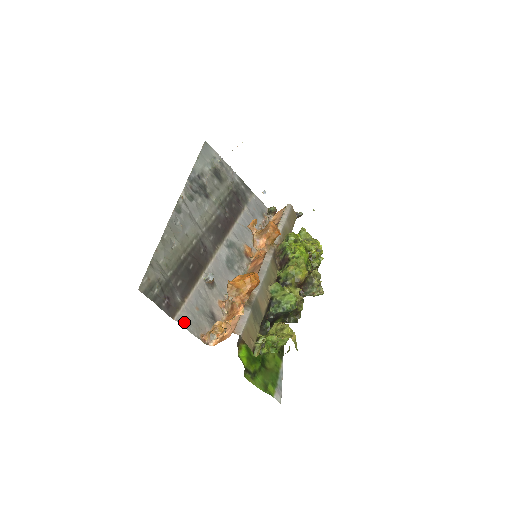
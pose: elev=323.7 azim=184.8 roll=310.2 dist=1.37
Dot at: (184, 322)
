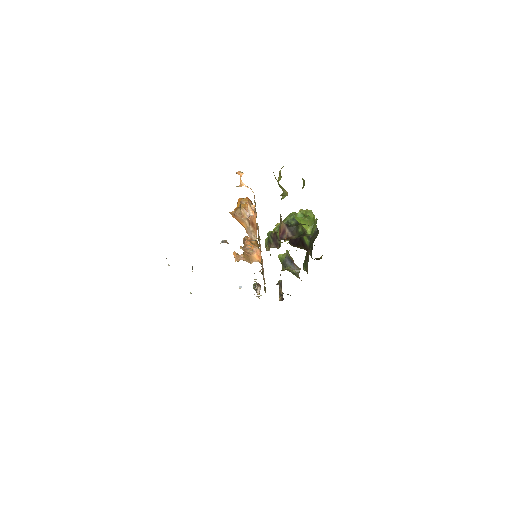
Dot at: occluded
